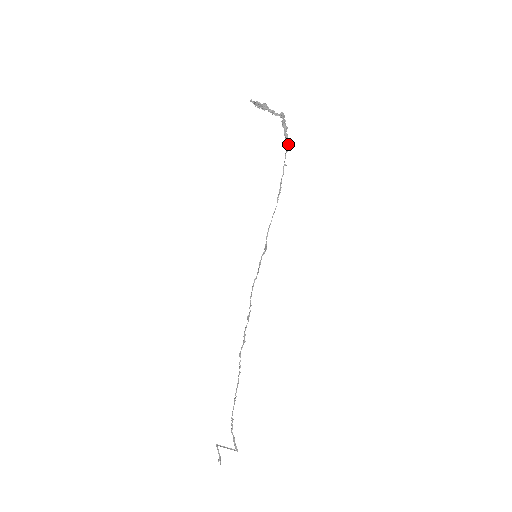
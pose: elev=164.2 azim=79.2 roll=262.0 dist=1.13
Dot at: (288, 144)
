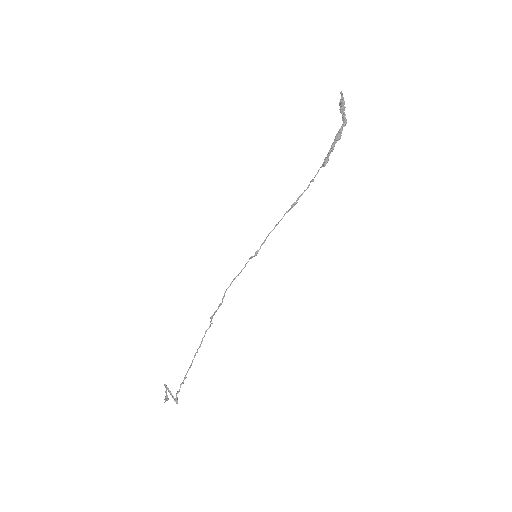
Dot at: (327, 159)
